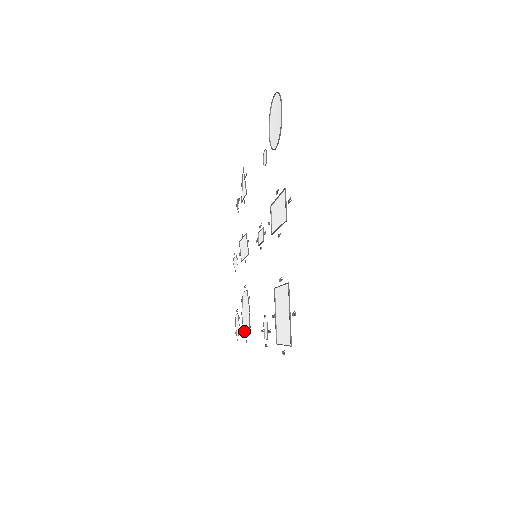
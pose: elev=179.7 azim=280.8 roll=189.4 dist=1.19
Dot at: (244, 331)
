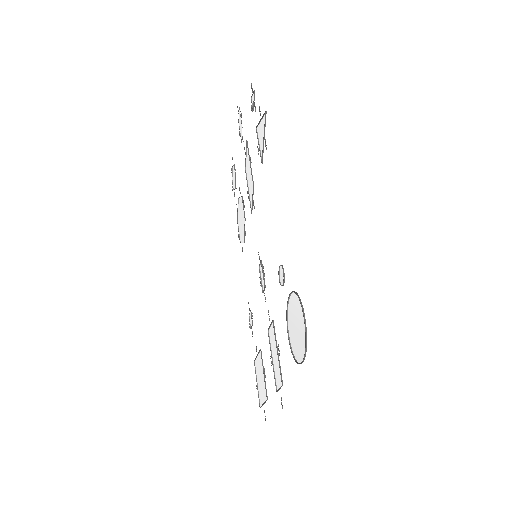
Dot at: (238, 221)
